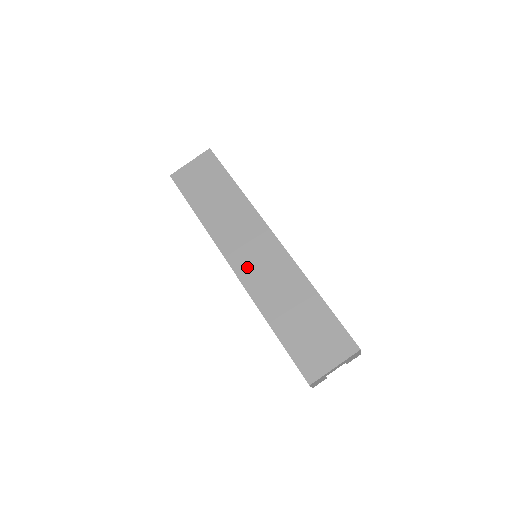
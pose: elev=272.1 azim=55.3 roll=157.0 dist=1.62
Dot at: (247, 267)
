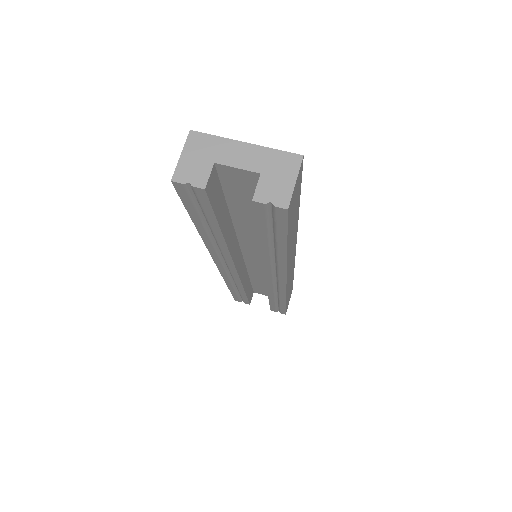
Dot at: occluded
